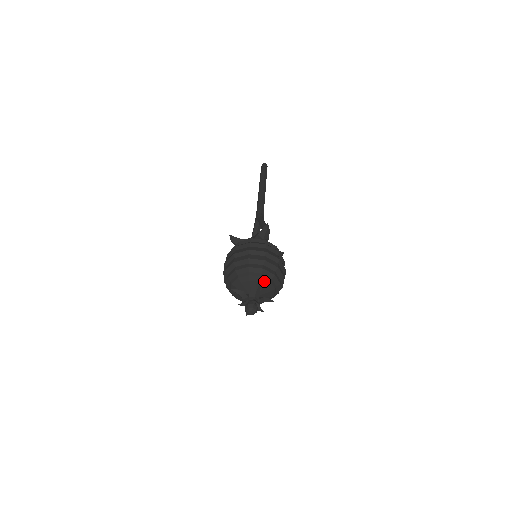
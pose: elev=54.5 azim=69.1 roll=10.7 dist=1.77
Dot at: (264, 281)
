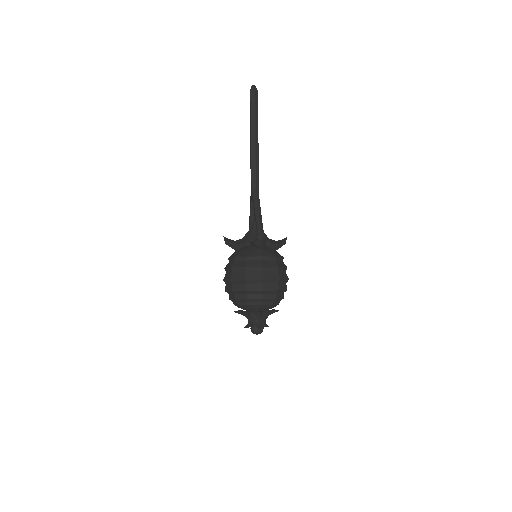
Dot at: (266, 306)
